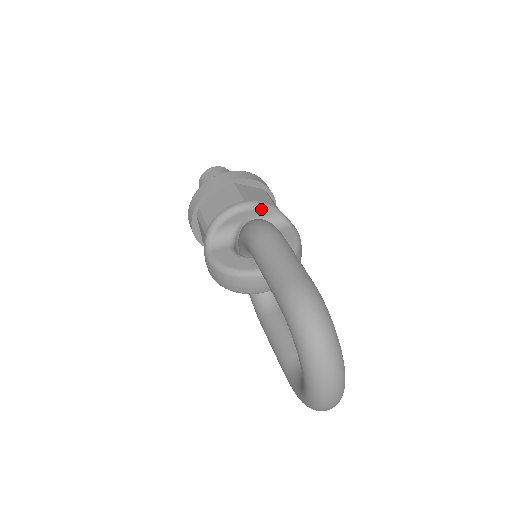
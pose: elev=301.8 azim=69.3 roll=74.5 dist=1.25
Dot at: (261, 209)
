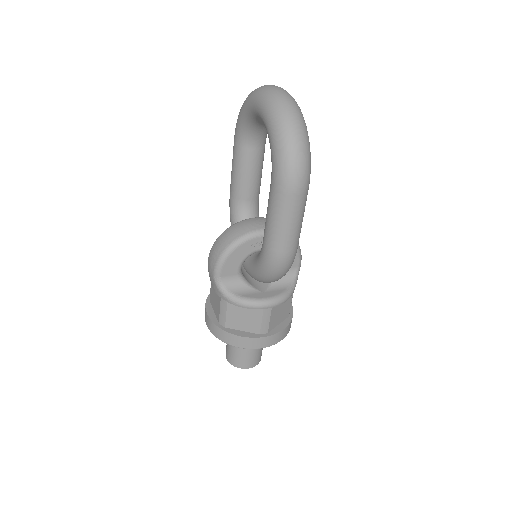
Dot at: occluded
